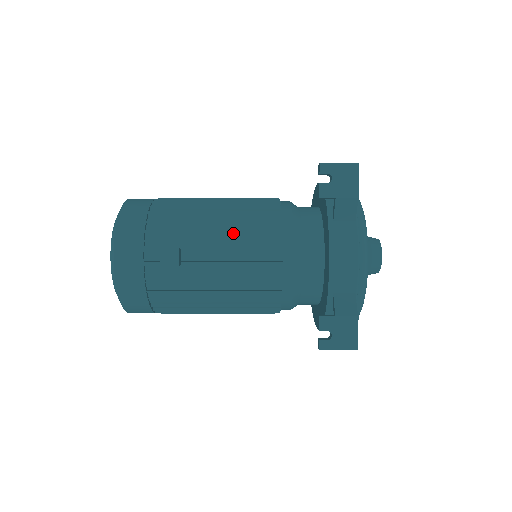
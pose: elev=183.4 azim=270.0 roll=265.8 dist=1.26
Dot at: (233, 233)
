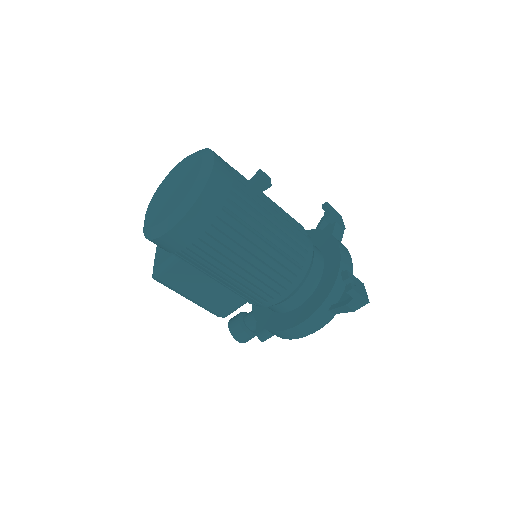
Dot at: occluded
